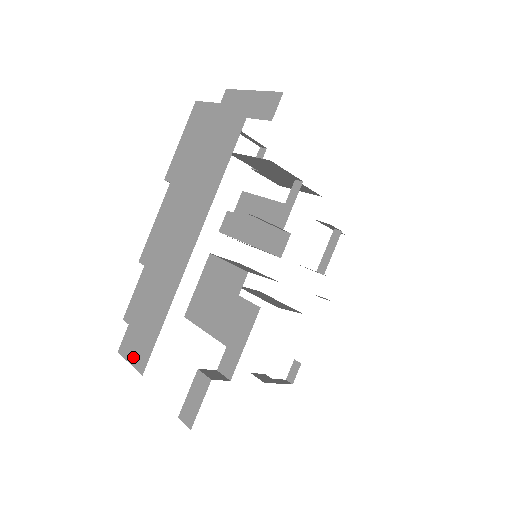
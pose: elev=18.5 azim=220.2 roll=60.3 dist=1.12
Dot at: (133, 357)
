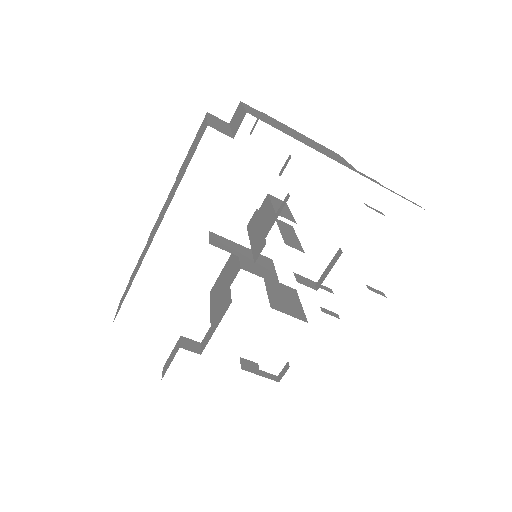
Dot at: (118, 308)
